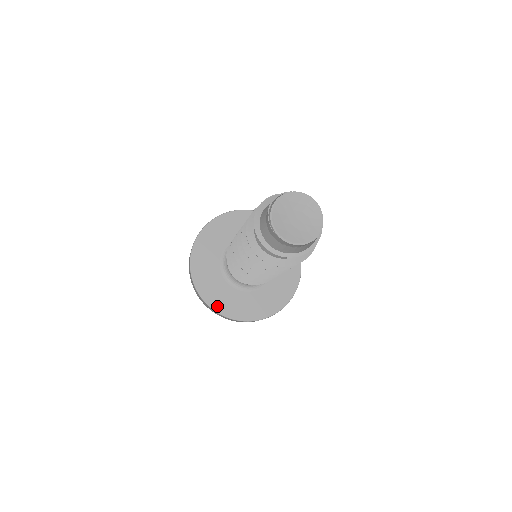
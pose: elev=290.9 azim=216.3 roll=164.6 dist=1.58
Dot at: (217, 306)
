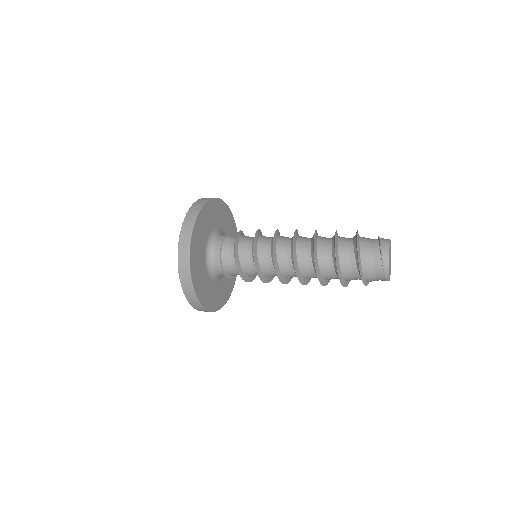
Dot at: (222, 303)
